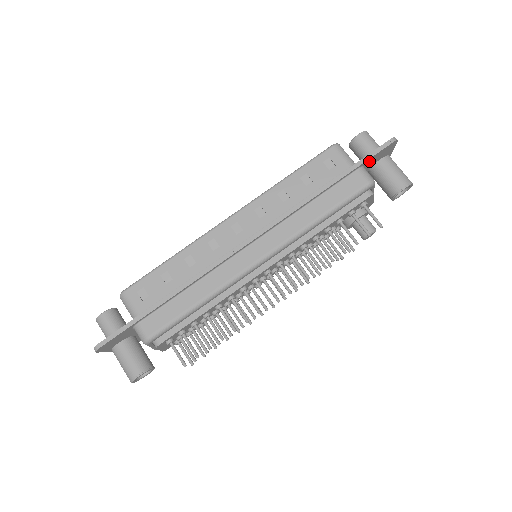
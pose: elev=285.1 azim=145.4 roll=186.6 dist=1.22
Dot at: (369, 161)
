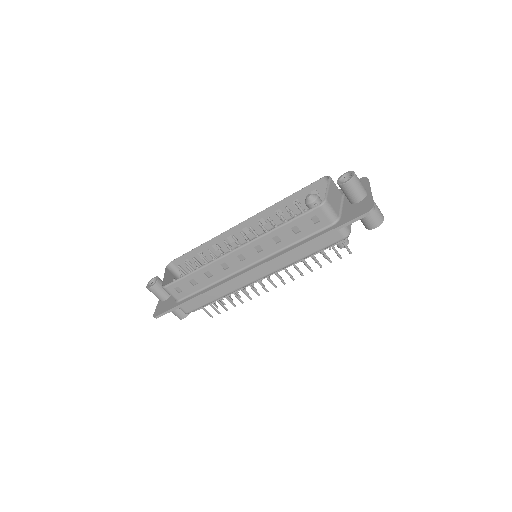
Dot at: (348, 220)
